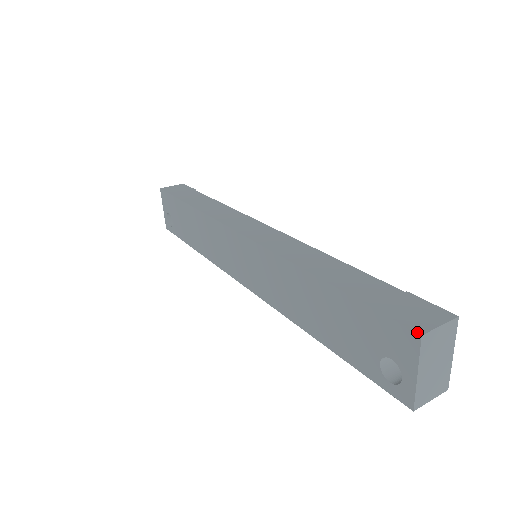
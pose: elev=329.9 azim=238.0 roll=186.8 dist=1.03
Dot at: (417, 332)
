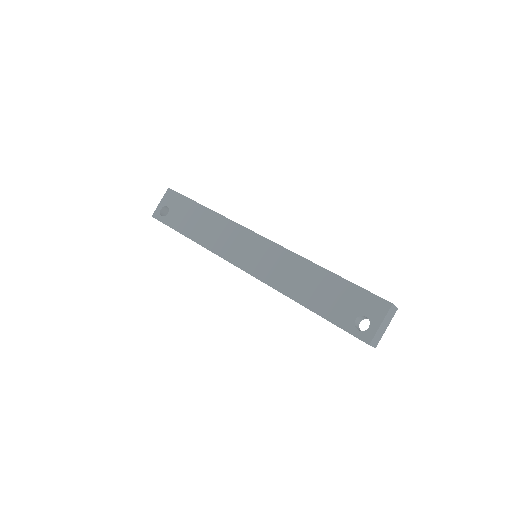
Dot at: (390, 302)
